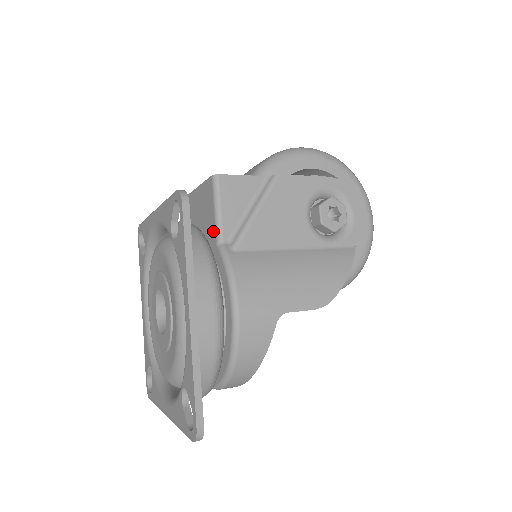
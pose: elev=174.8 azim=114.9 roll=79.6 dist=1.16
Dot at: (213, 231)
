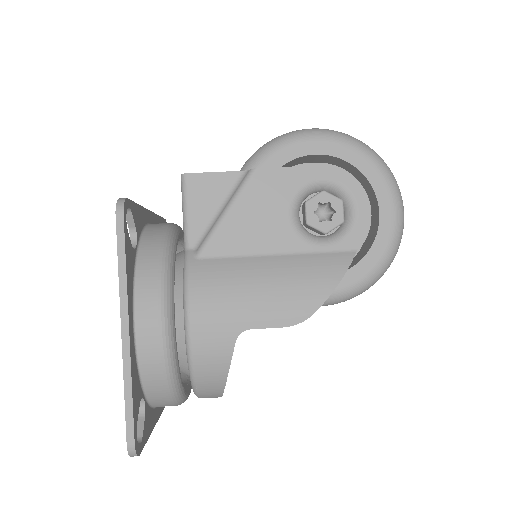
Dot at: occluded
